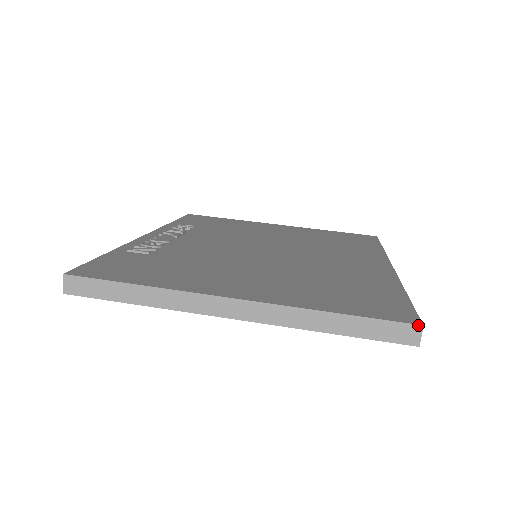
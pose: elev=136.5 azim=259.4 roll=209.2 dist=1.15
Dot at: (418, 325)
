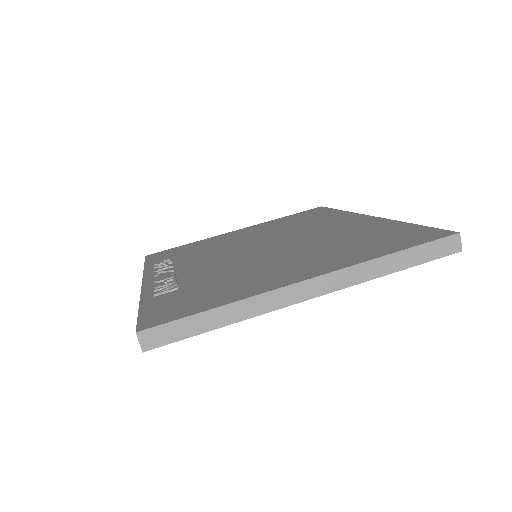
Dot at: (456, 234)
